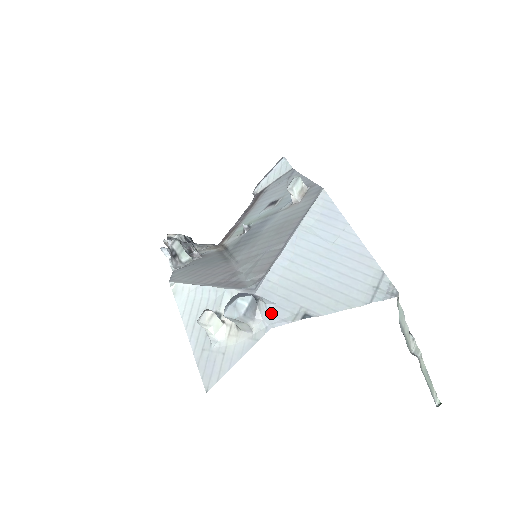
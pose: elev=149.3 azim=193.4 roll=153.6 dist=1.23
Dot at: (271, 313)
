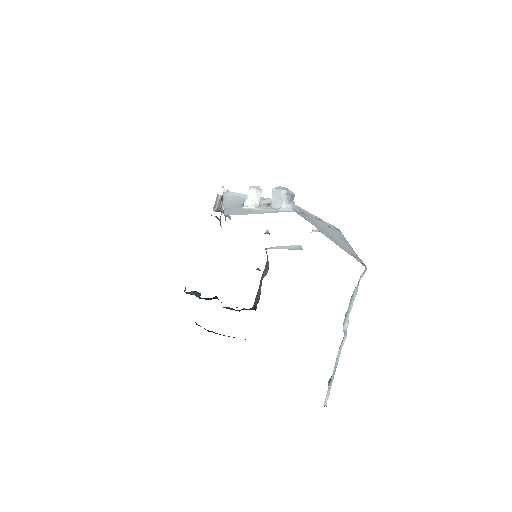
Dot at: (297, 211)
